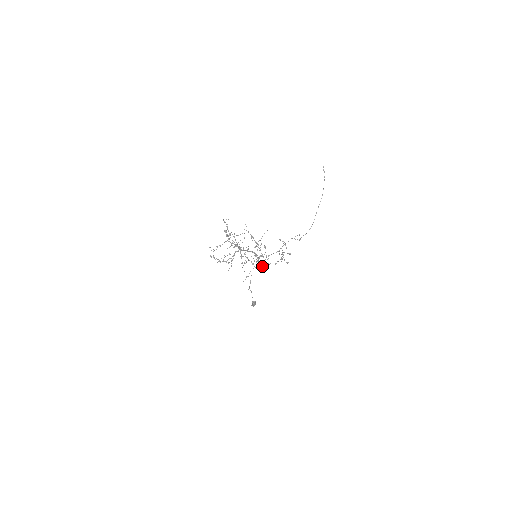
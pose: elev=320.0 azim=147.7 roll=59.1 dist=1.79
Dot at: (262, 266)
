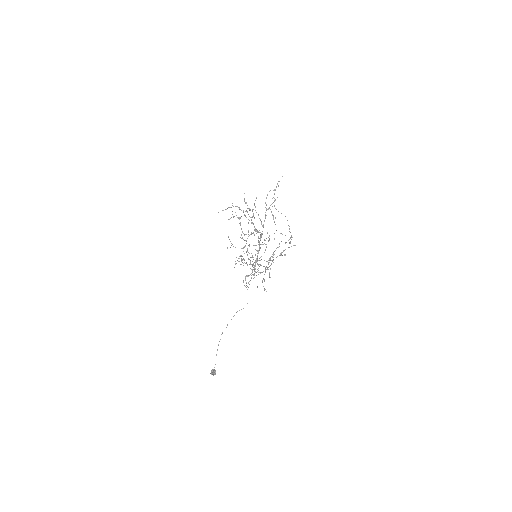
Dot at: (247, 286)
